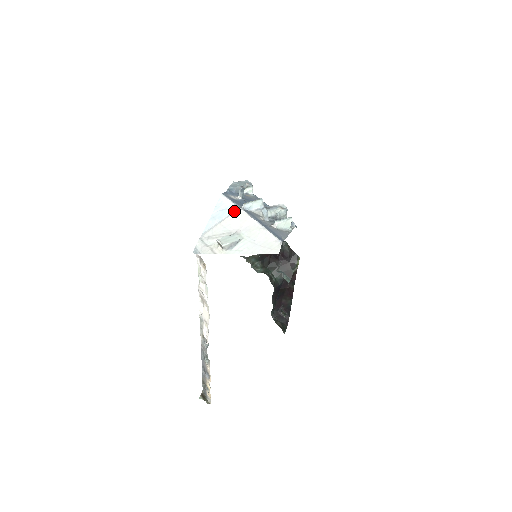
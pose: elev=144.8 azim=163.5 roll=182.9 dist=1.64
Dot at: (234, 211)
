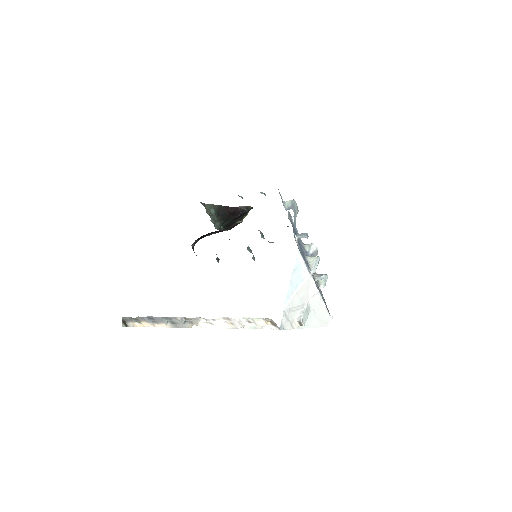
Dot at: (307, 277)
